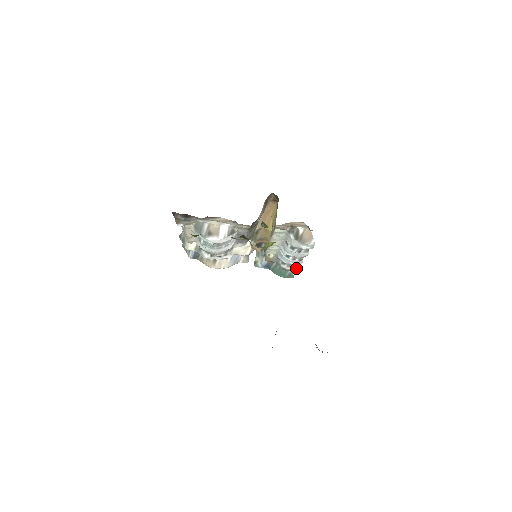
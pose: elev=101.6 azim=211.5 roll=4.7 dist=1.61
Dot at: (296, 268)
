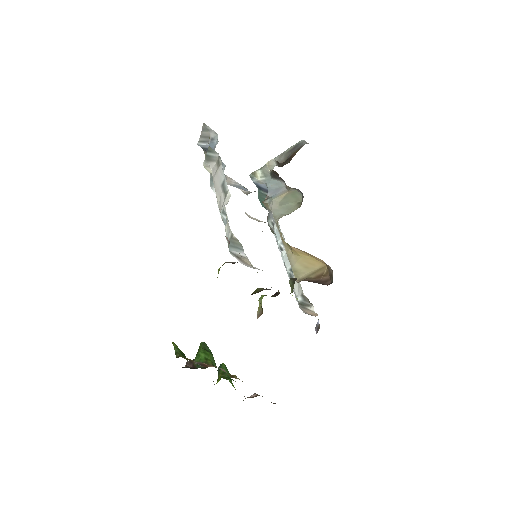
Dot at: occluded
